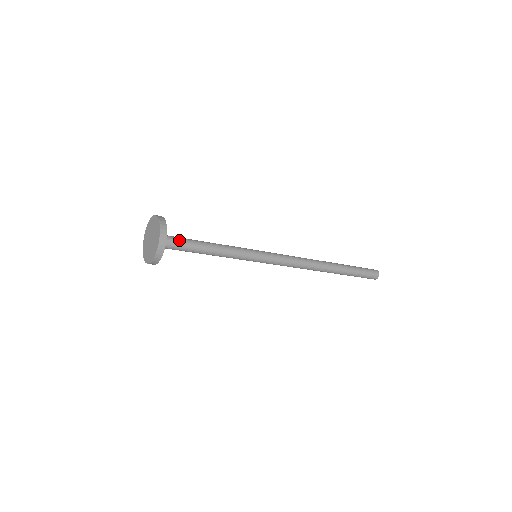
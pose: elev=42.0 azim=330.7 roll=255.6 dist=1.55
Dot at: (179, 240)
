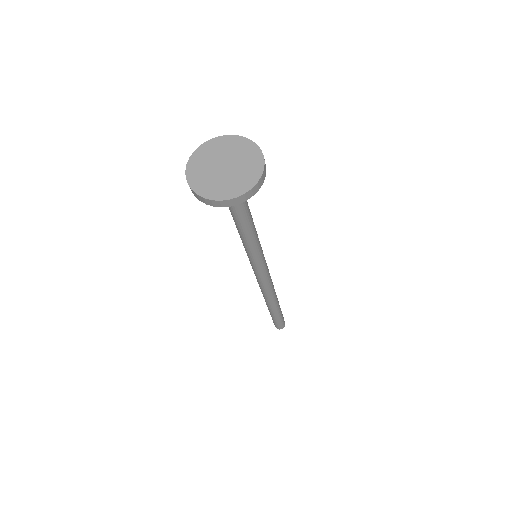
Dot at: occluded
